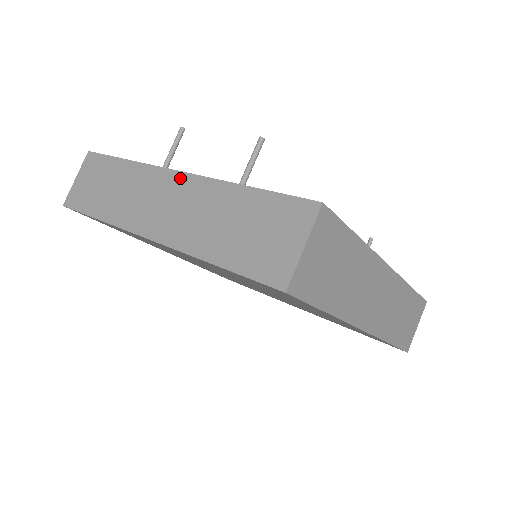
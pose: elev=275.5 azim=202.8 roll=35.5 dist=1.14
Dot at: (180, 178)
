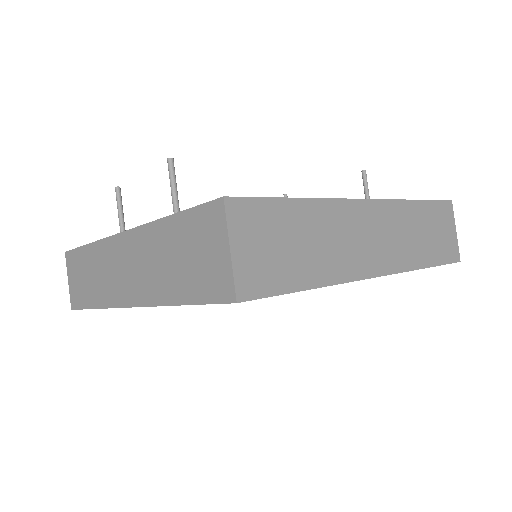
Dot at: (124, 238)
